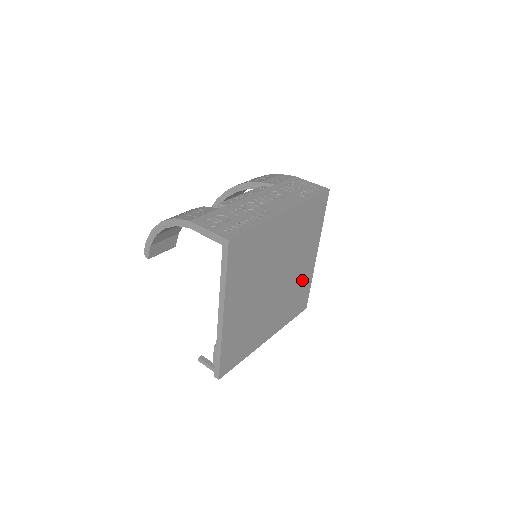
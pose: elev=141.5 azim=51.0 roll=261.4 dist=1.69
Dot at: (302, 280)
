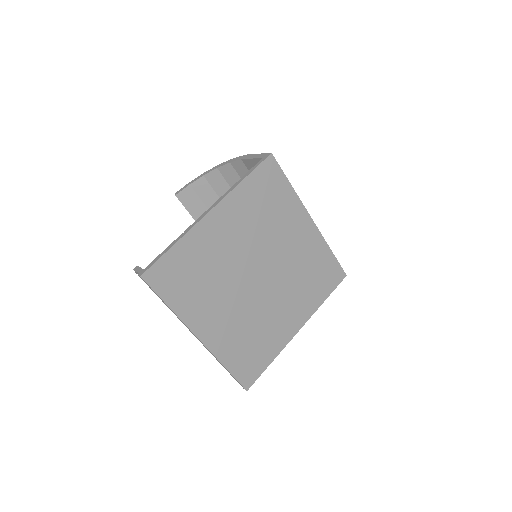
Dot at: (271, 334)
